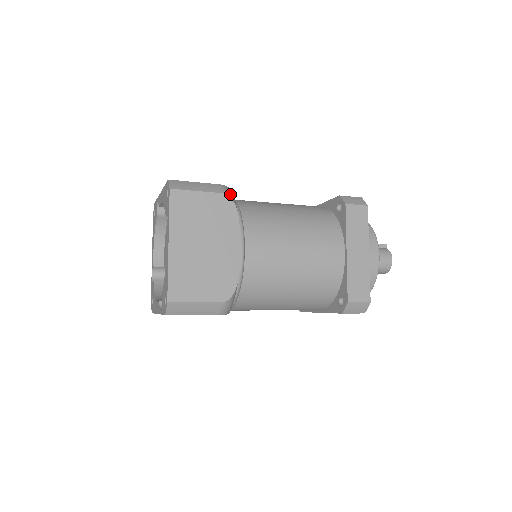
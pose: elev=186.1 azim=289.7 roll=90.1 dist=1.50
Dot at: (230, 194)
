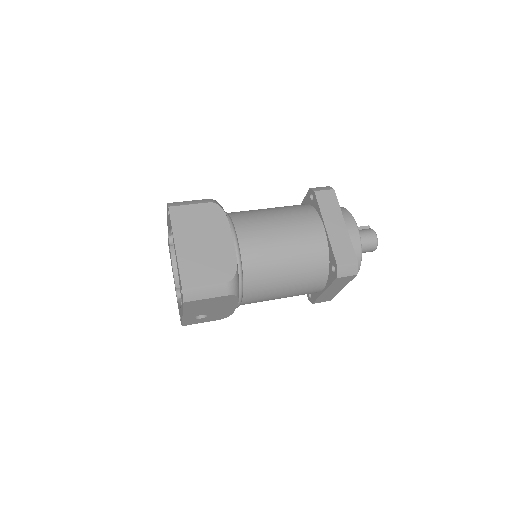
Dot at: (217, 203)
